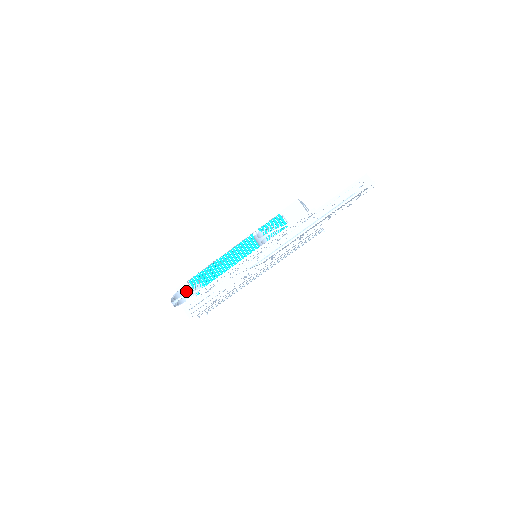
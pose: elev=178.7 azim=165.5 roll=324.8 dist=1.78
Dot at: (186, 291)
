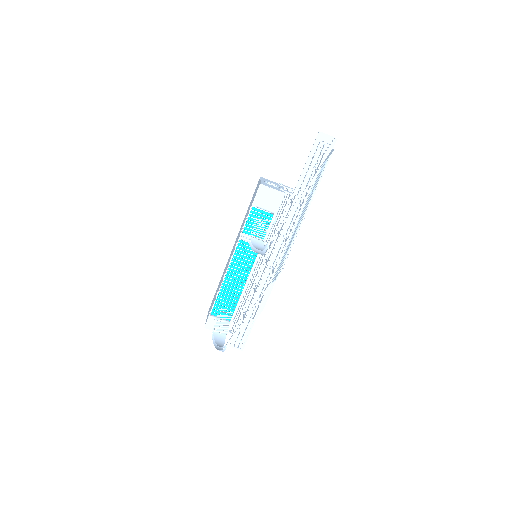
Dot at: (215, 323)
